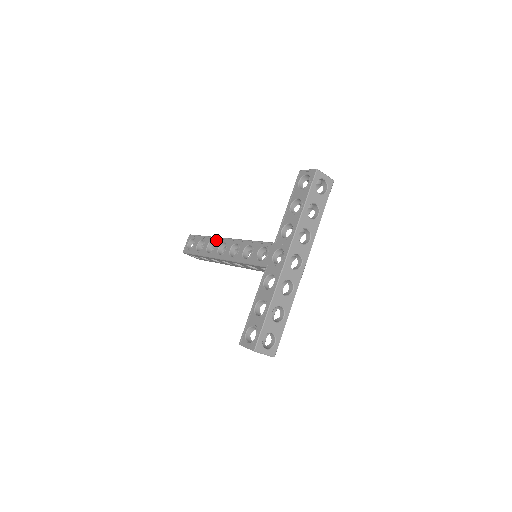
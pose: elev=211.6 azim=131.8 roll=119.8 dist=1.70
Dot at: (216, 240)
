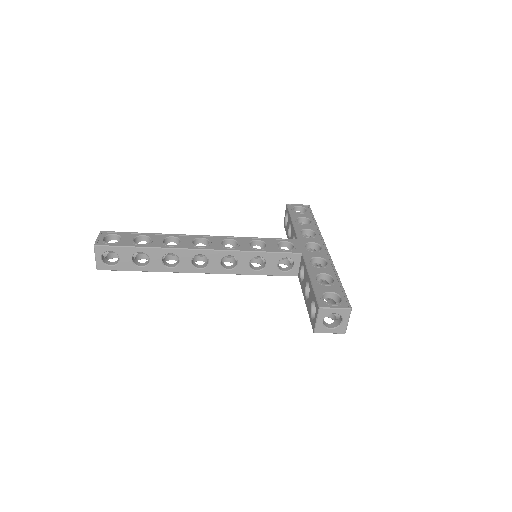
Dot at: (181, 236)
